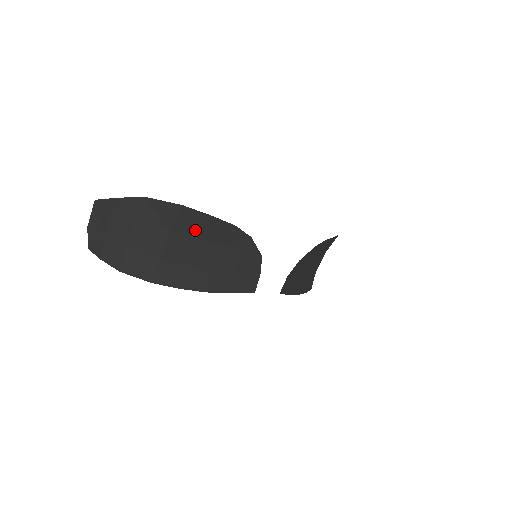
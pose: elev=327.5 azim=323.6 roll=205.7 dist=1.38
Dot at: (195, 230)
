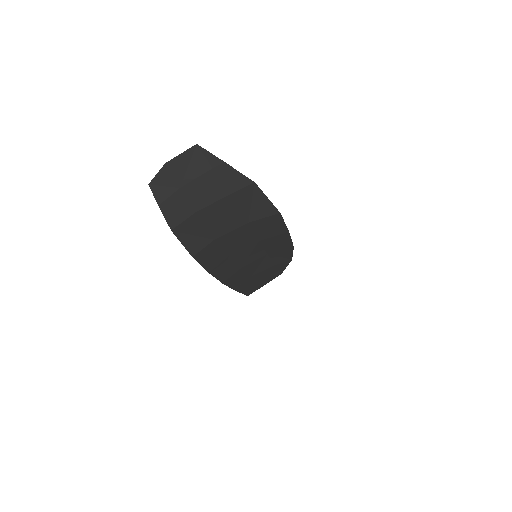
Dot at: (265, 234)
